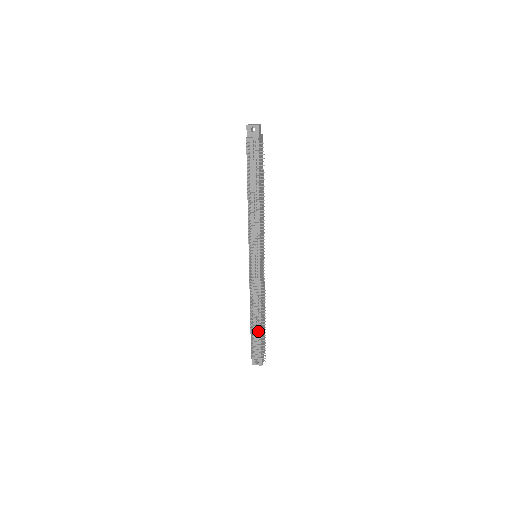
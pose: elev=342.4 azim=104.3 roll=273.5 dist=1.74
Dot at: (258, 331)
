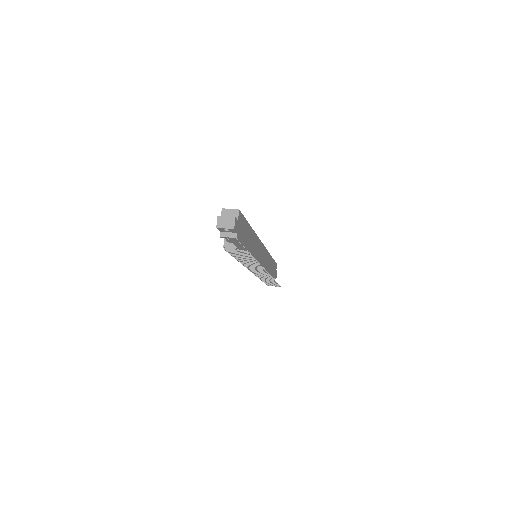
Dot at: occluded
